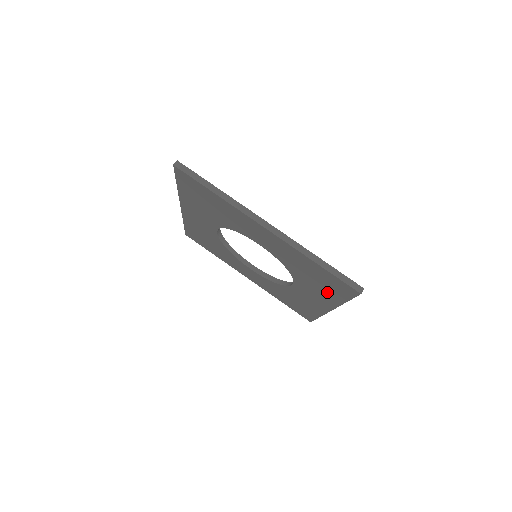
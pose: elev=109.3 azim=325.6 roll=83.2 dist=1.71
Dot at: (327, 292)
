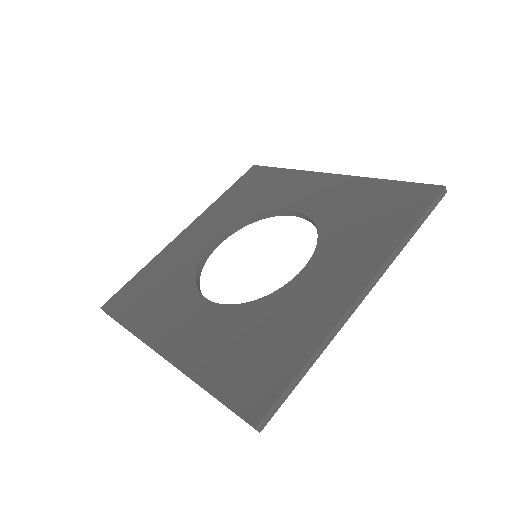
Dot at: occluded
